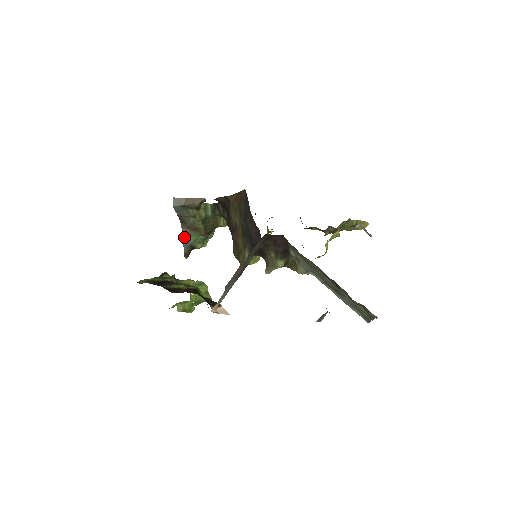
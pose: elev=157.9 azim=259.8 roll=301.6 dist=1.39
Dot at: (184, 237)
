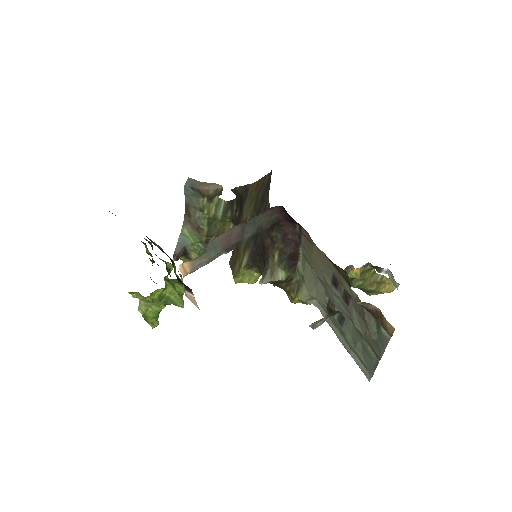
Dot at: (182, 234)
